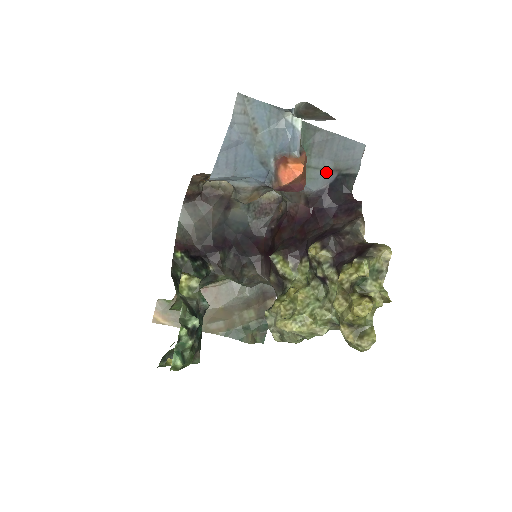
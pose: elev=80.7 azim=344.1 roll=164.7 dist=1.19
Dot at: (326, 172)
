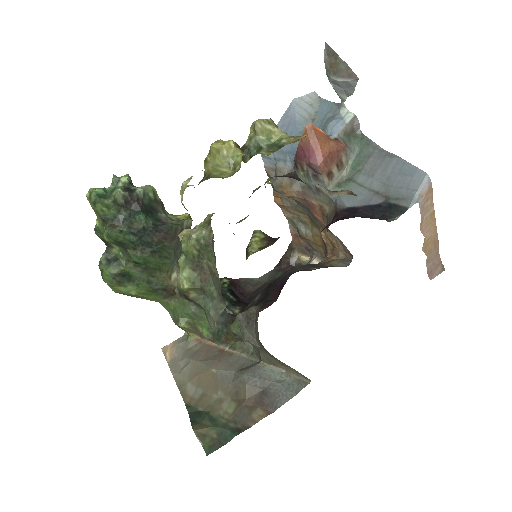
Dot at: (370, 193)
